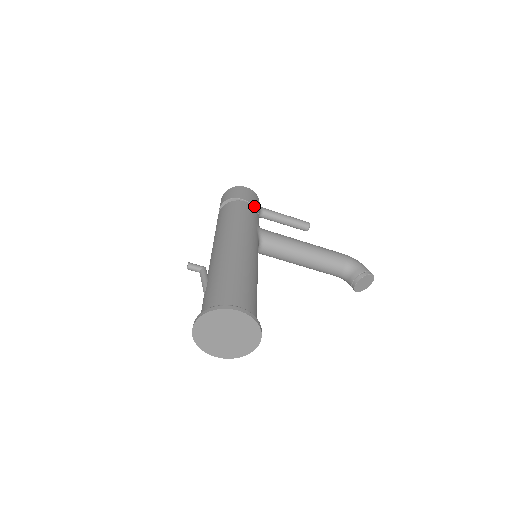
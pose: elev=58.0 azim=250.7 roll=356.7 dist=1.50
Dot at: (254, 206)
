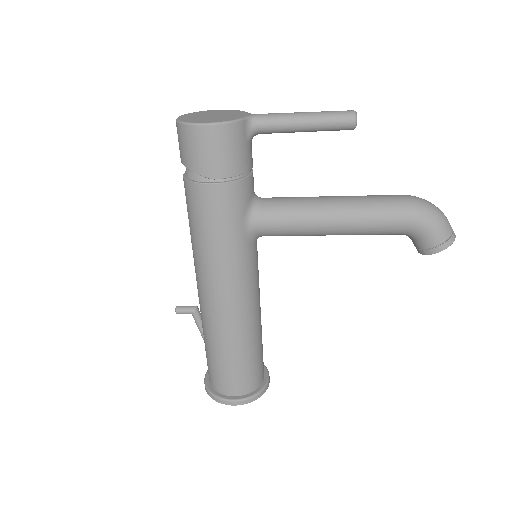
Dot at: (231, 177)
